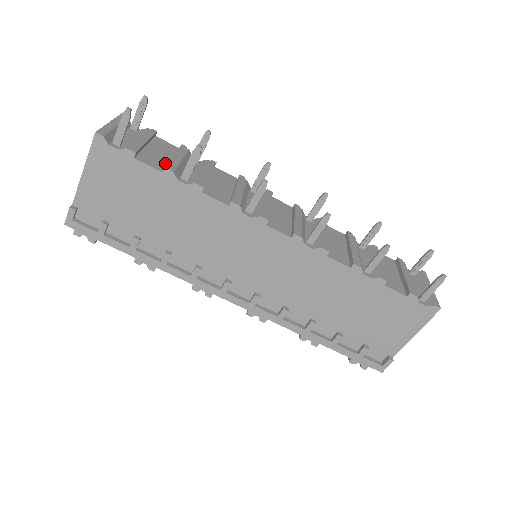
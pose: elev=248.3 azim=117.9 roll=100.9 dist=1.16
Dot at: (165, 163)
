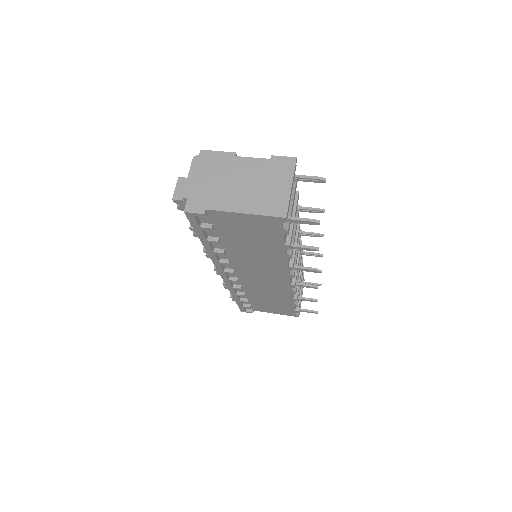
Dot at: occluded
